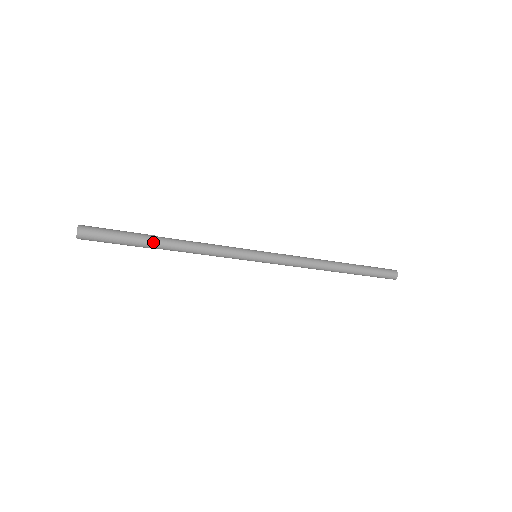
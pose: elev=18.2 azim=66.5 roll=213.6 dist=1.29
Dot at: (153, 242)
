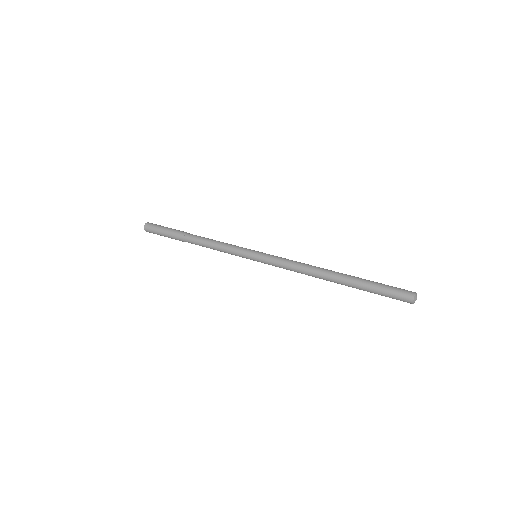
Dot at: occluded
